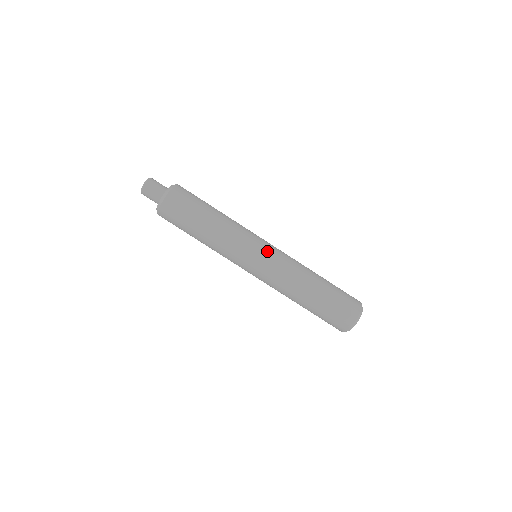
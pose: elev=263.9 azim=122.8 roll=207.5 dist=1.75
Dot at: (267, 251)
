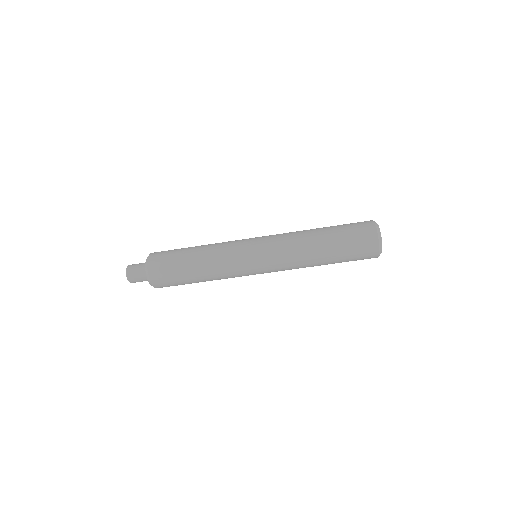
Dot at: (260, 253)
